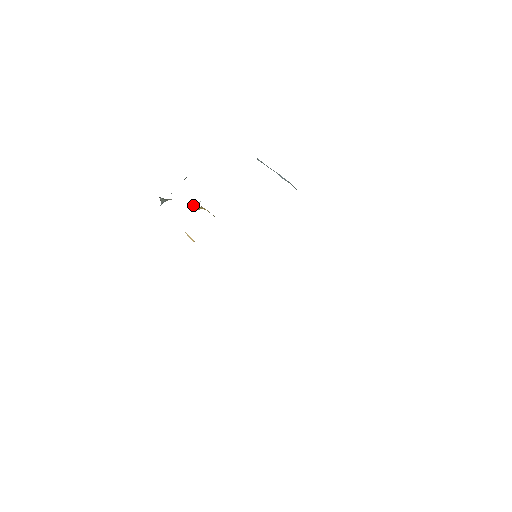
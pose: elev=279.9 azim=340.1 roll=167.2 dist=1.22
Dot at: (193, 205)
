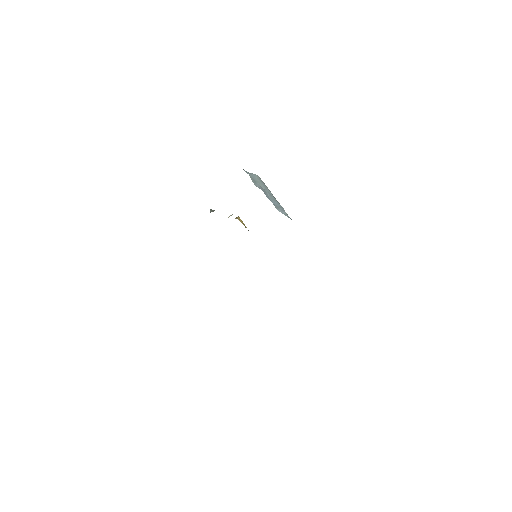
Dot at: occluded
